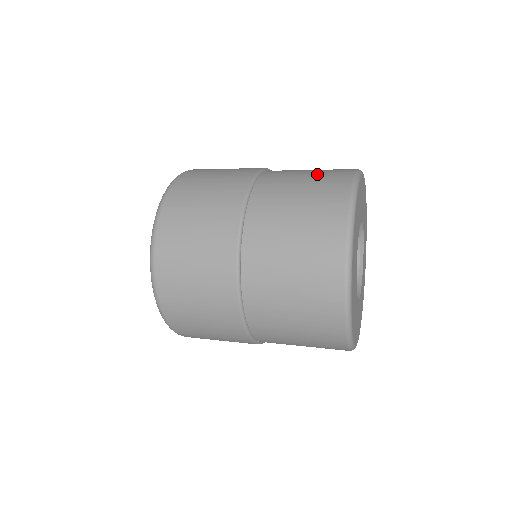
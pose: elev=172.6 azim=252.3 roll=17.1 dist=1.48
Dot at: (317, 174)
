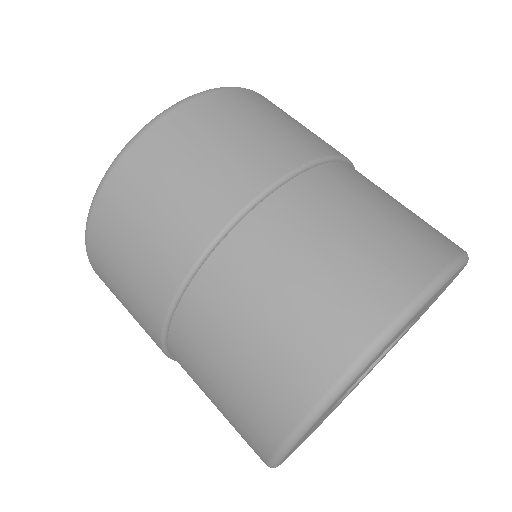
Dot at: (348, 262)
